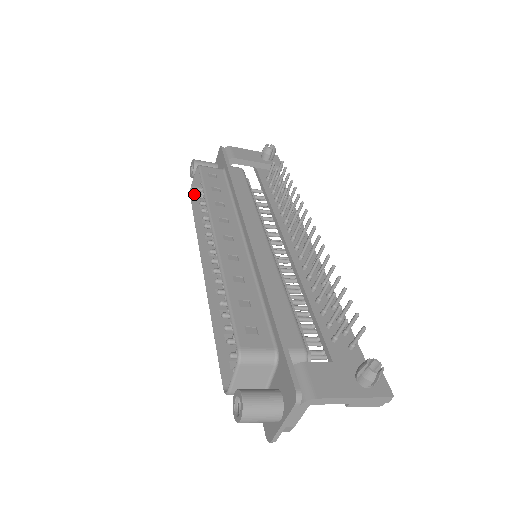
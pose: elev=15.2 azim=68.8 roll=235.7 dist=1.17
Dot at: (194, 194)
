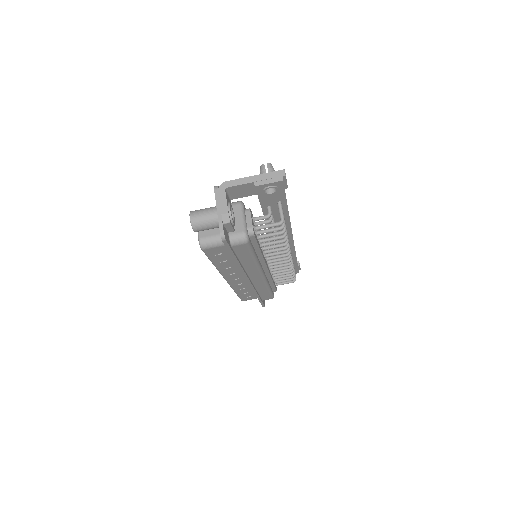
Dot at: (244, 300)
